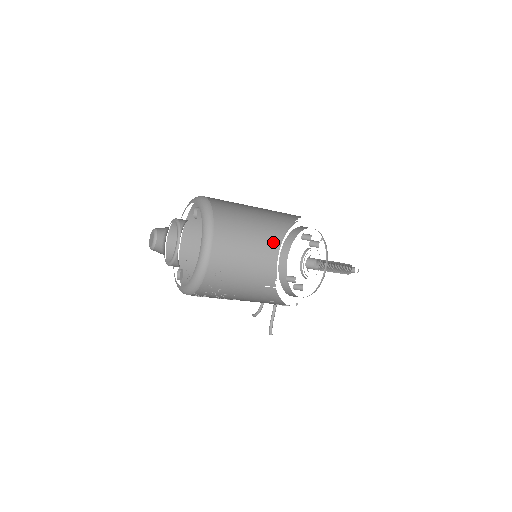
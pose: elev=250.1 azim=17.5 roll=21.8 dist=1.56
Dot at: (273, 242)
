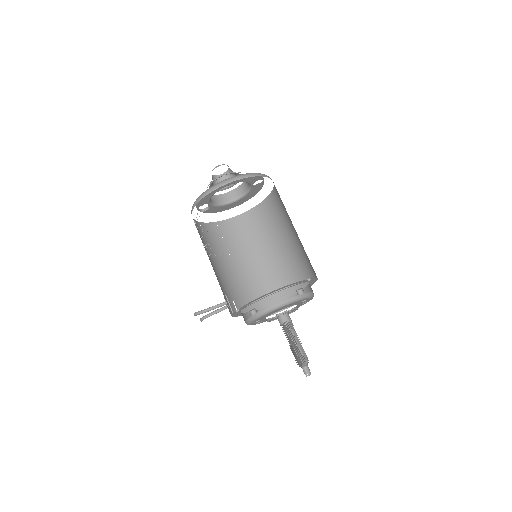
Dot at: (276, 297)
